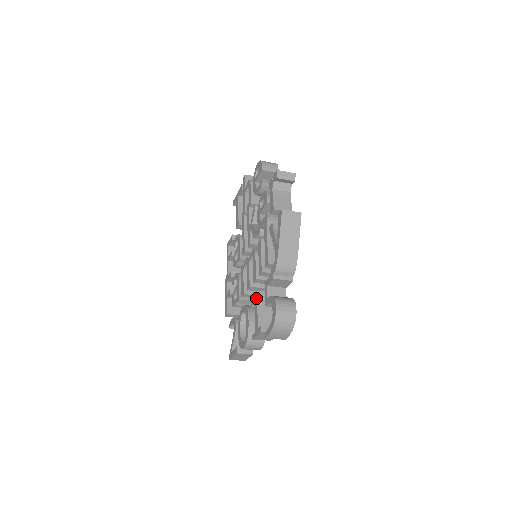
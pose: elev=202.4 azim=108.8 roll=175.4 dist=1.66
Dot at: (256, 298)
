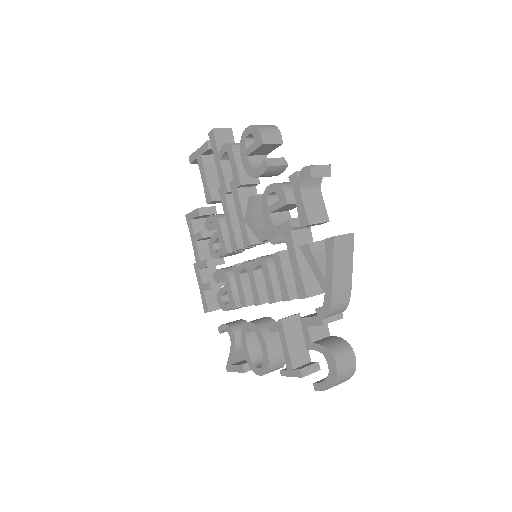
Dot at: (282, 329)
